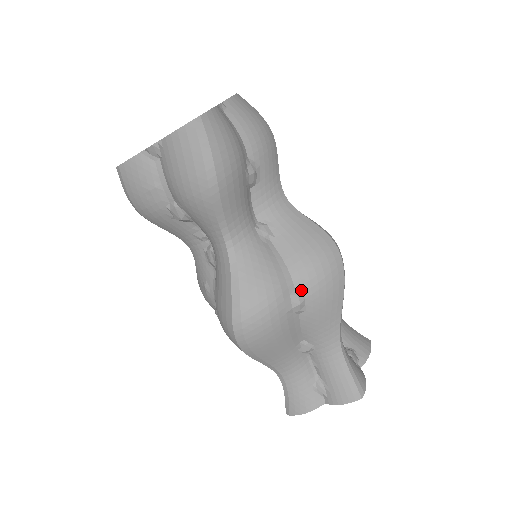
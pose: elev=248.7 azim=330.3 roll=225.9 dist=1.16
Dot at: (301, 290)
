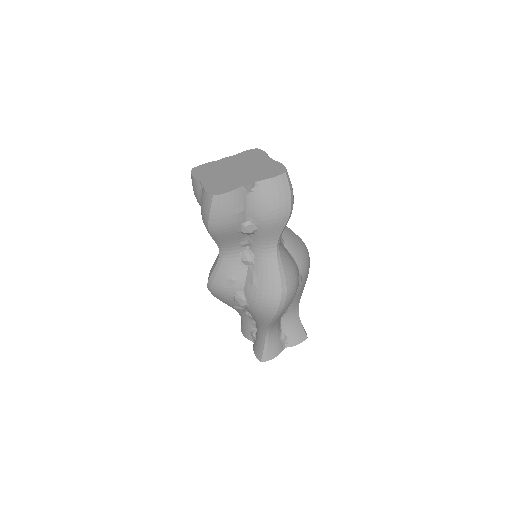
Dot at: (301, 274)
